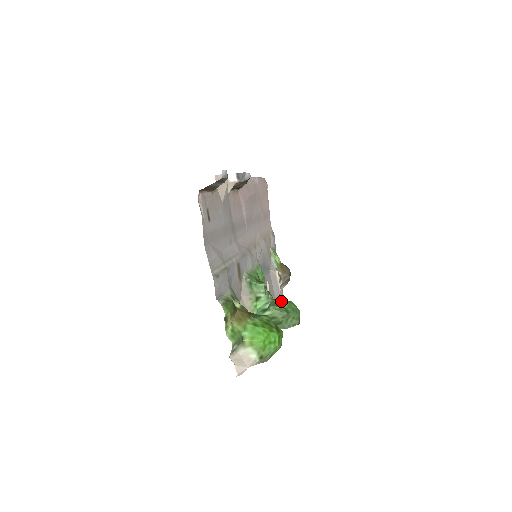
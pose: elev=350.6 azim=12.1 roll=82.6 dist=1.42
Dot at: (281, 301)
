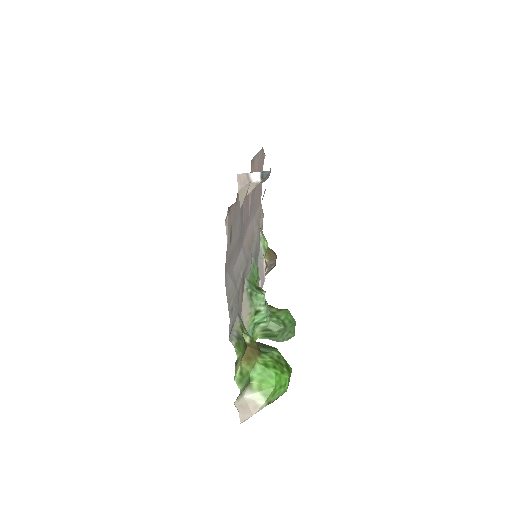
Dot at: (276, 308)
